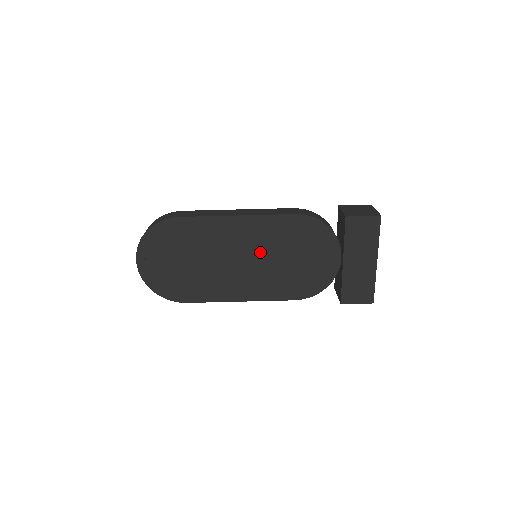
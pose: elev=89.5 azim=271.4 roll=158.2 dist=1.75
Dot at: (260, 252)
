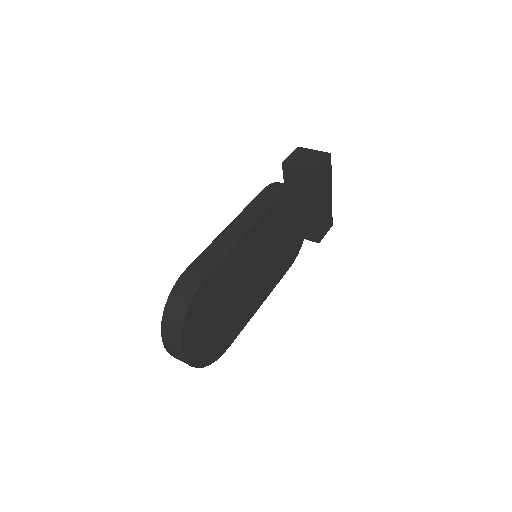
Dot at: (266, 250)
